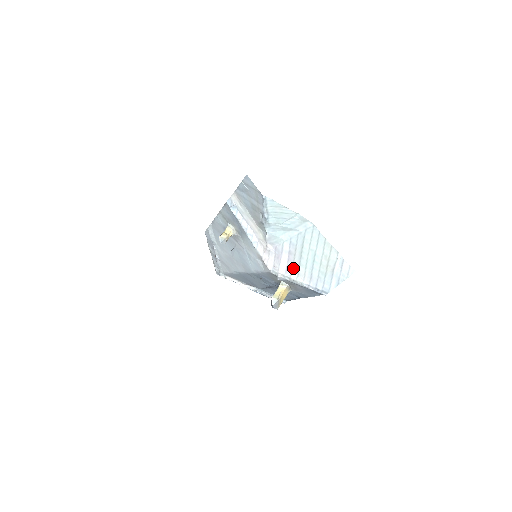
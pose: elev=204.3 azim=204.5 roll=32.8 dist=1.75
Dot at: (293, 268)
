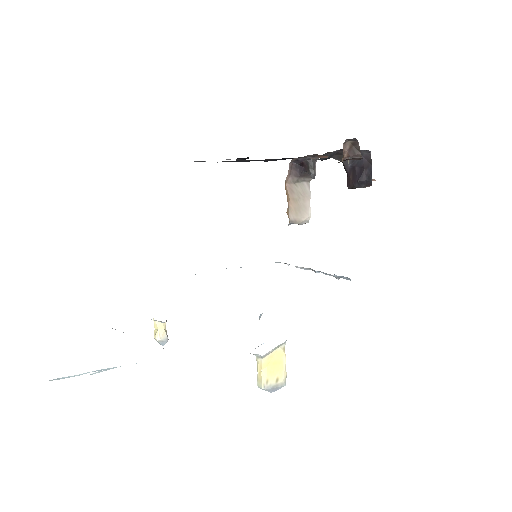
Dot at: occluded
